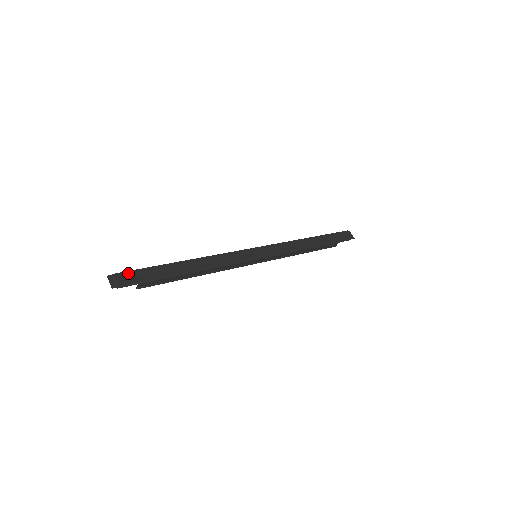
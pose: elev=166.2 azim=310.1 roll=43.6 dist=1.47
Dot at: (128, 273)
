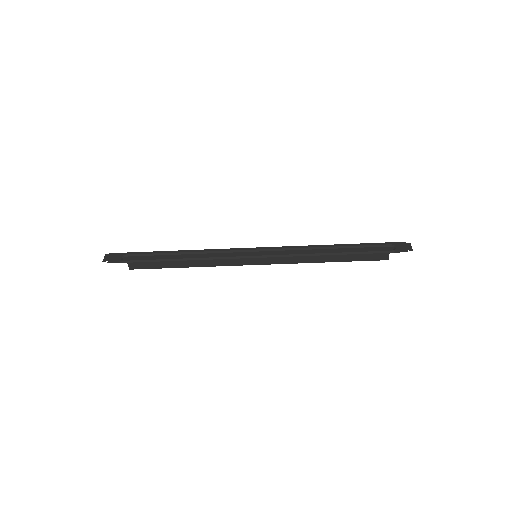
Dot at: (121, 254)
